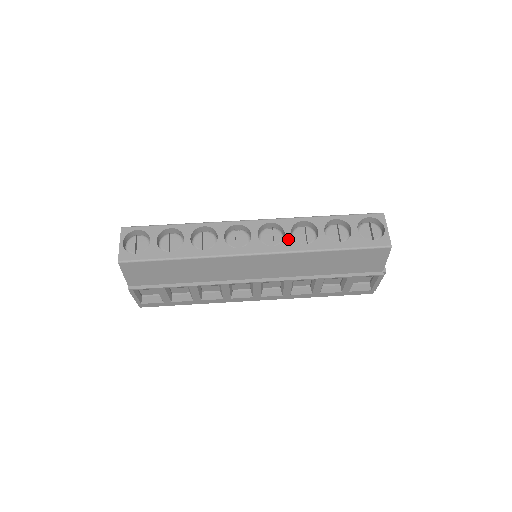
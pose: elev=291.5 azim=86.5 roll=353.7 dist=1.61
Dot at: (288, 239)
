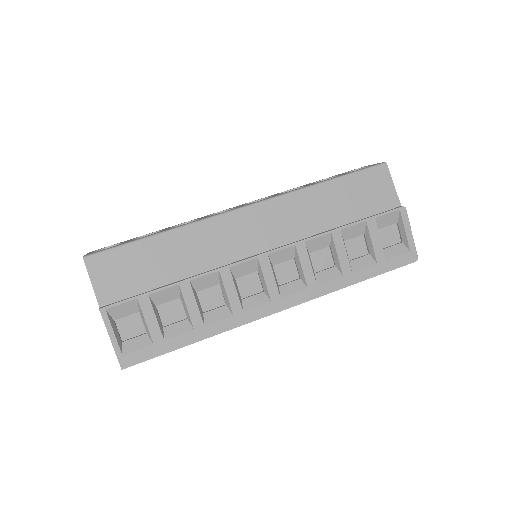
Dot at: occluded
